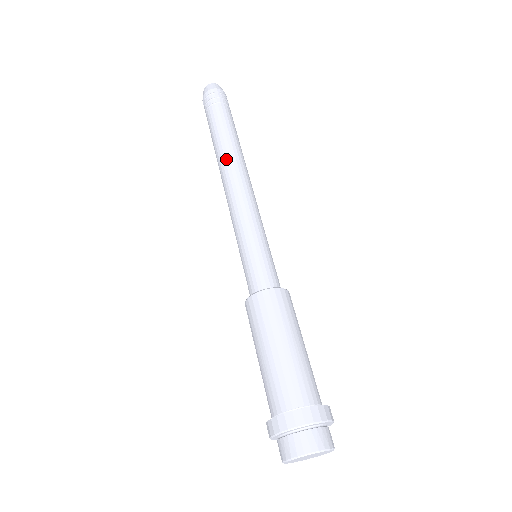
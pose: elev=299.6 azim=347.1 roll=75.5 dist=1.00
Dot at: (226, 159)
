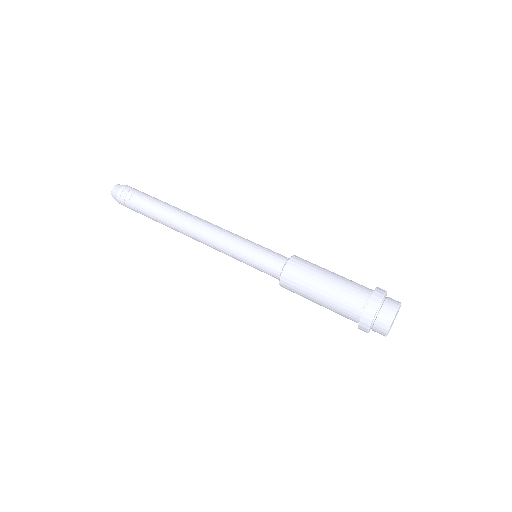
Dot at: (187, 212)
